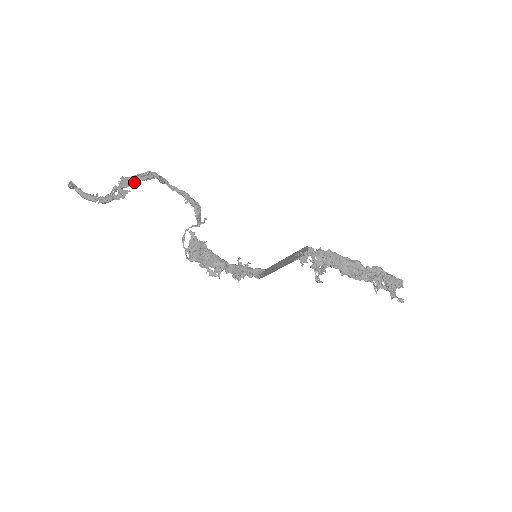
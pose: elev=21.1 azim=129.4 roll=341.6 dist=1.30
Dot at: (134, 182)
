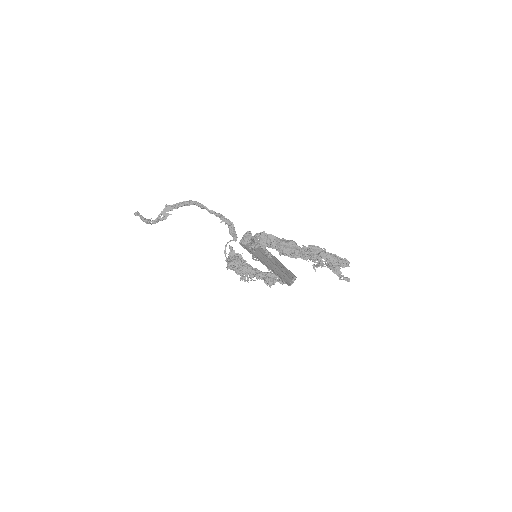
Dot at: (175, 208)
